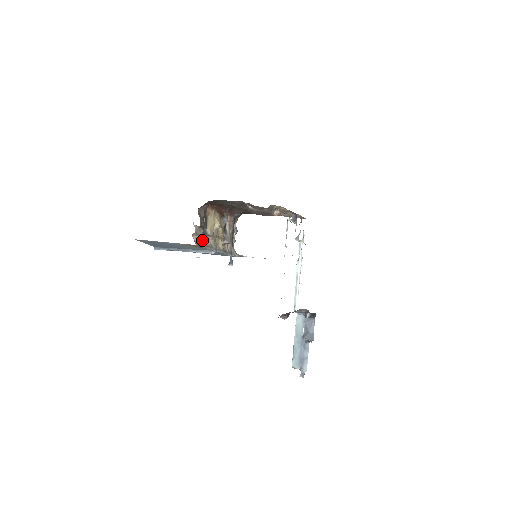
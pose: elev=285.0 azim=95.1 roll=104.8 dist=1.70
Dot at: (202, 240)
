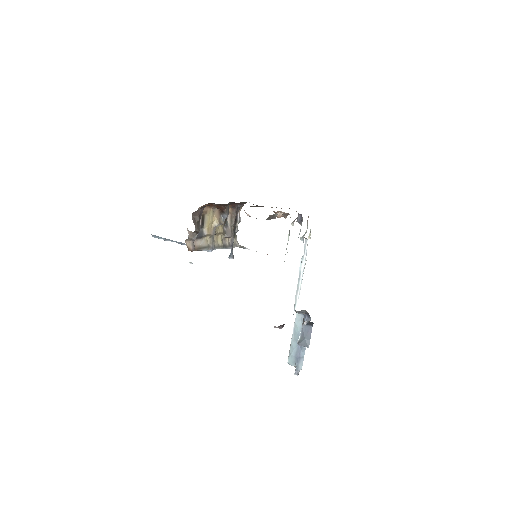
Dot at: (197, 242)
